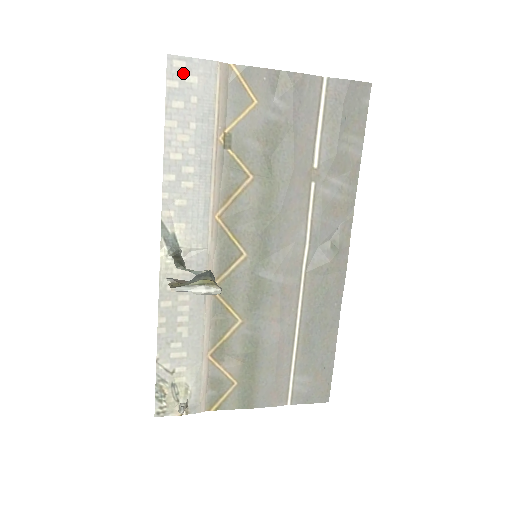
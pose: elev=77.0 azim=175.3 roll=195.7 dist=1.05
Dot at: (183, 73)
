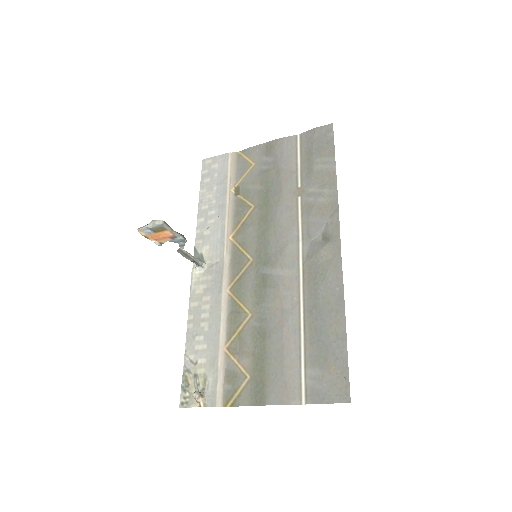
Dot at: (210, 165)
